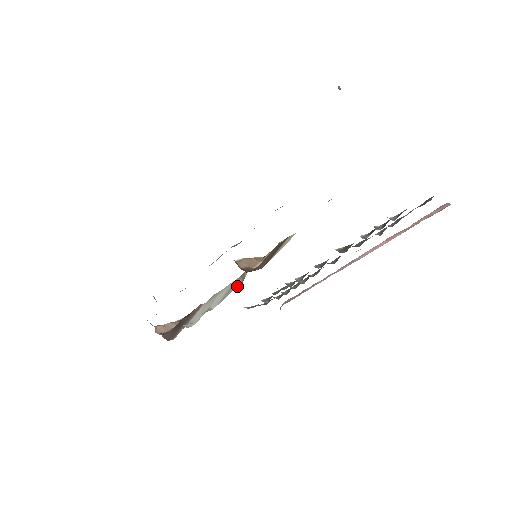
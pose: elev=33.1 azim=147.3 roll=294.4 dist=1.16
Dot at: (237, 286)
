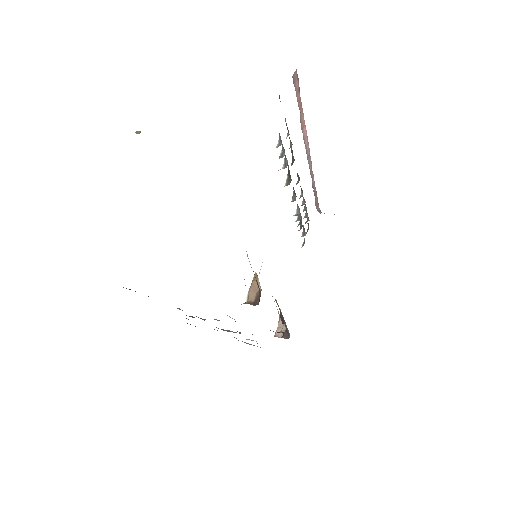
Dot at: occluded
